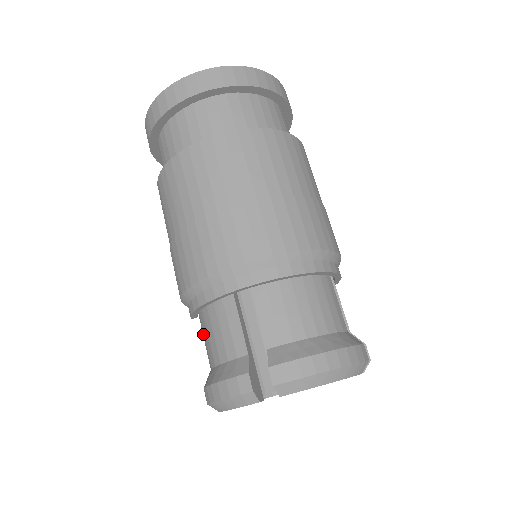
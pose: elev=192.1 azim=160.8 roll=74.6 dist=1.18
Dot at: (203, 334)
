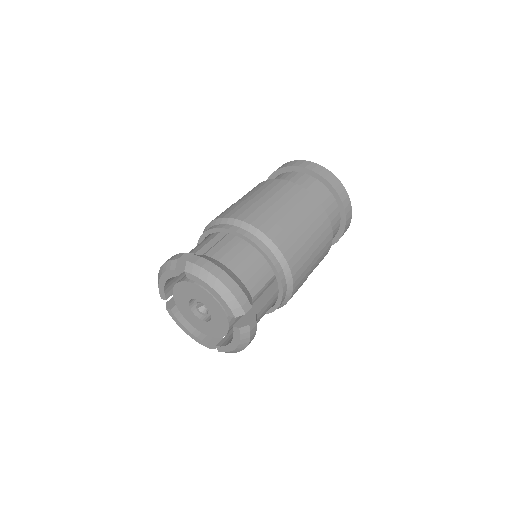
Dot at: occluded
